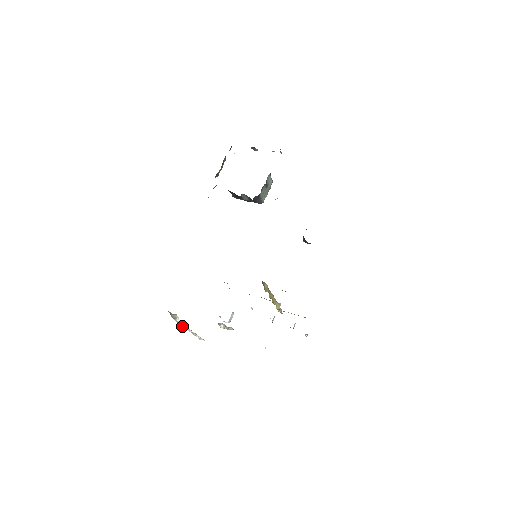
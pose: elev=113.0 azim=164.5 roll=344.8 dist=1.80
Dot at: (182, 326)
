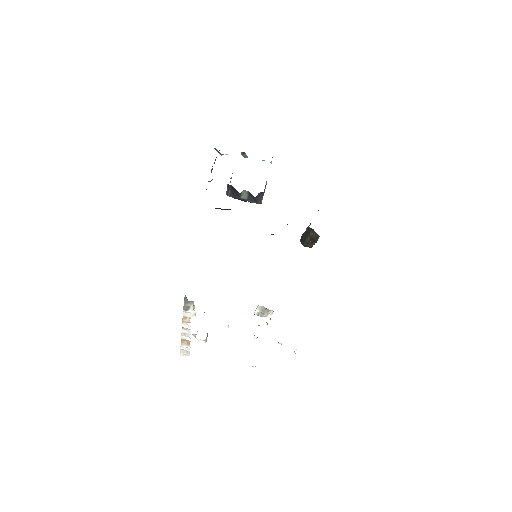
Dot at: (182, 326)
